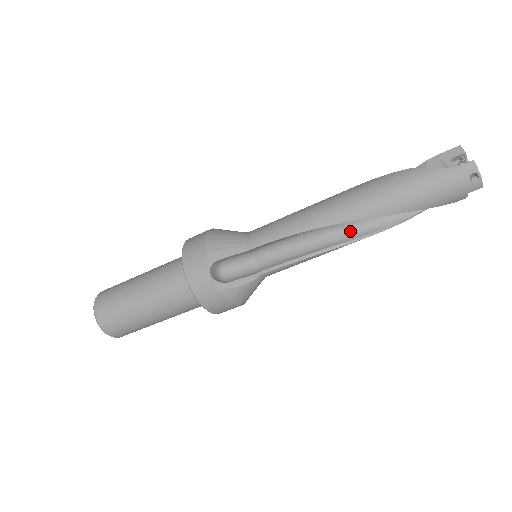
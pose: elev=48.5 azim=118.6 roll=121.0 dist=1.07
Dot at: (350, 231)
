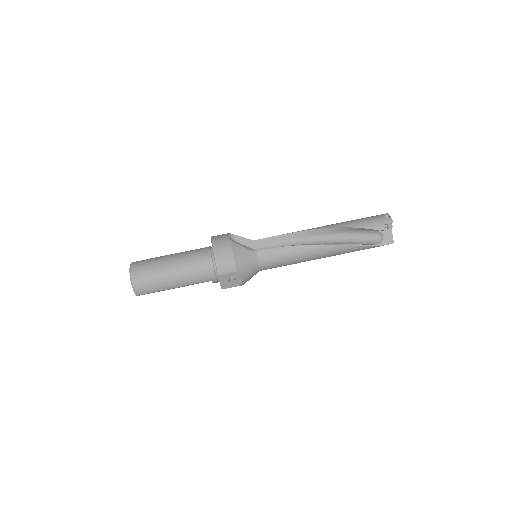
Dot at: occluded
